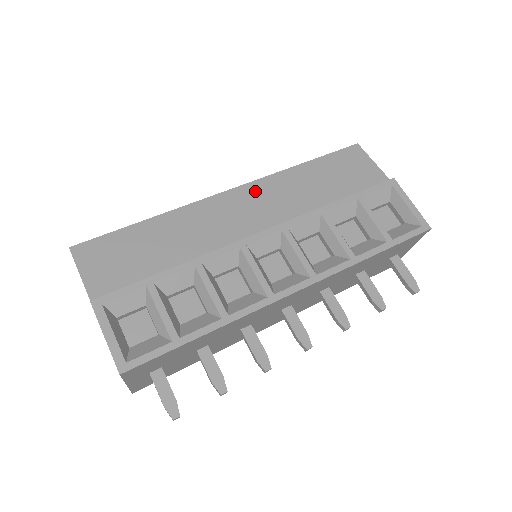
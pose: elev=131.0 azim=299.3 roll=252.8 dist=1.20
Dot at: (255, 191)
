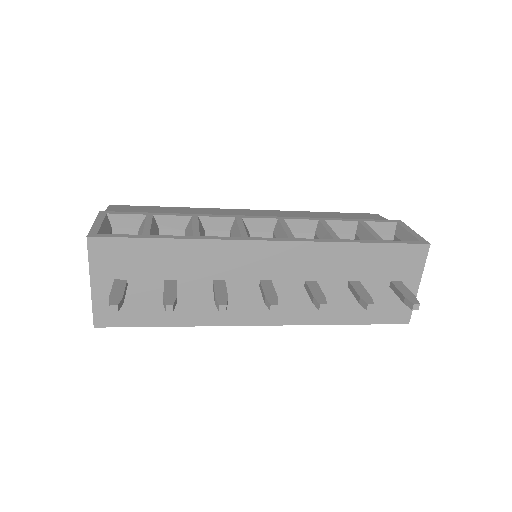
Dot at: (270, 212)
